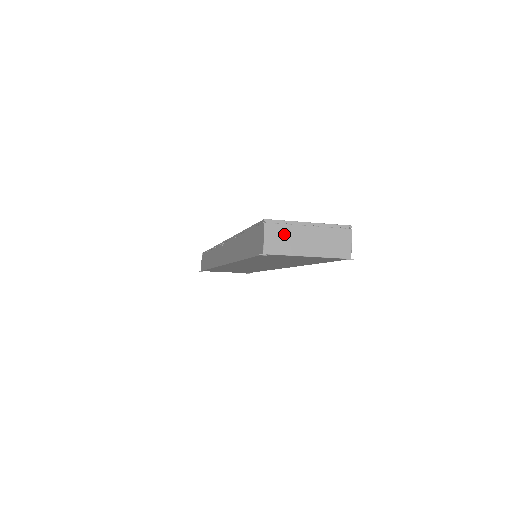
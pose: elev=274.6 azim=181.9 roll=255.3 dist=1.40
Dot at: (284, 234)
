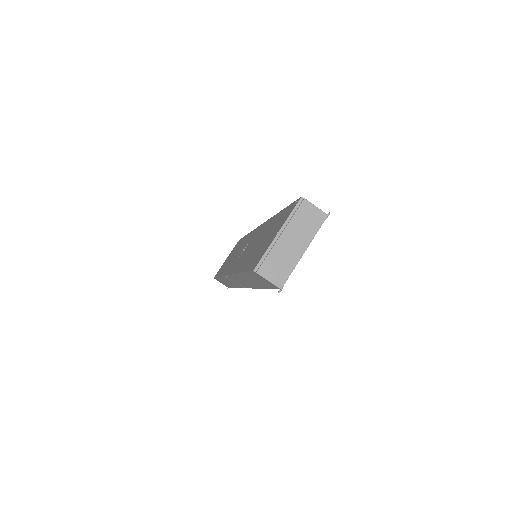
Dot at: (275, 261)
